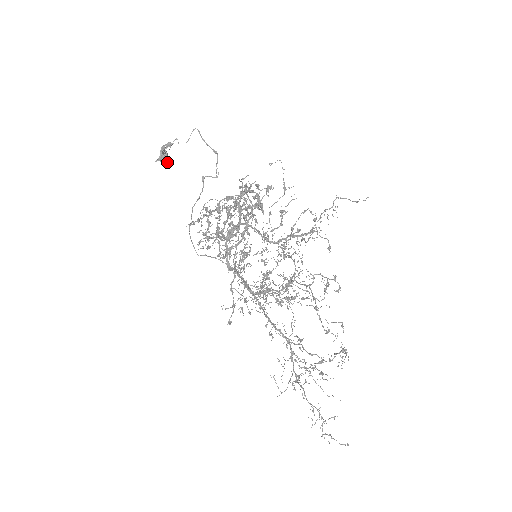
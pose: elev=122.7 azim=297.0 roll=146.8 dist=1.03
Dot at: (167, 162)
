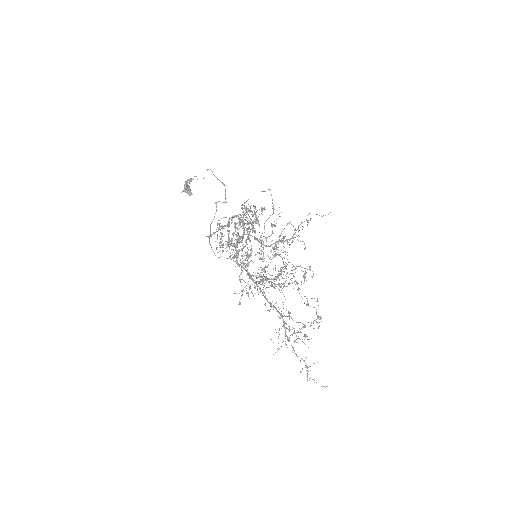
Dot at: (190, 193)
